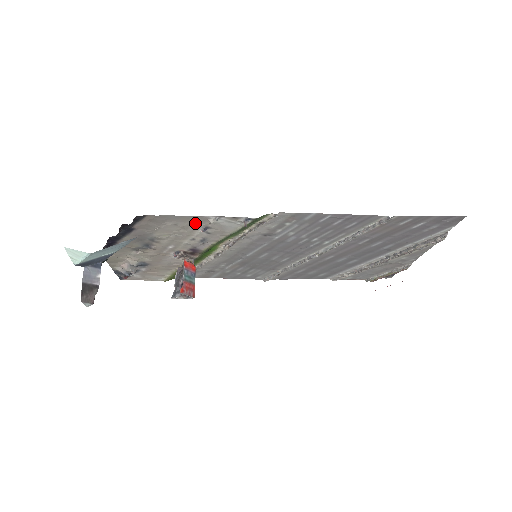
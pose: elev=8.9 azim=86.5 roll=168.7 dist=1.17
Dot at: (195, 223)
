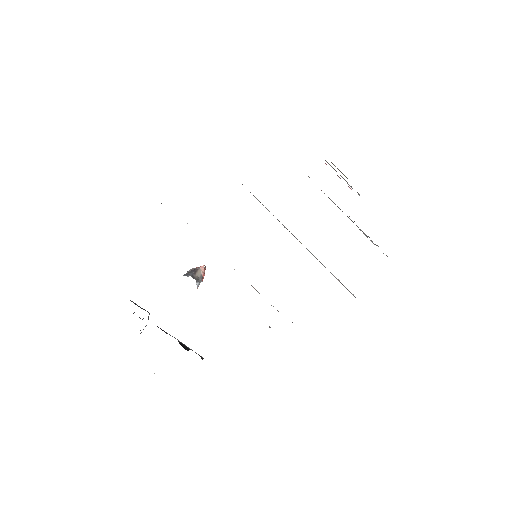
Dot at: occluded
